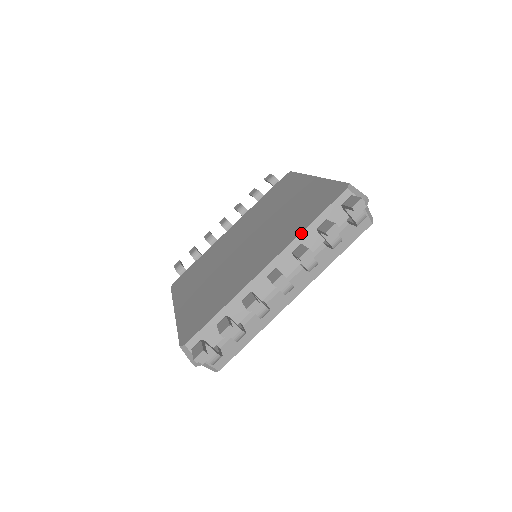
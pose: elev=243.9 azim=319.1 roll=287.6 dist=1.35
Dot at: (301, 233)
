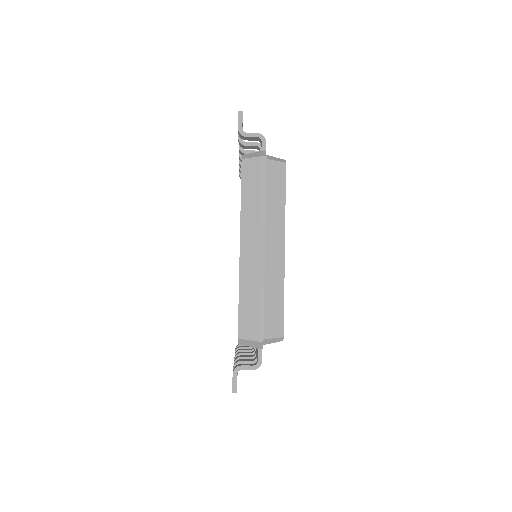
Dot at: occluded
